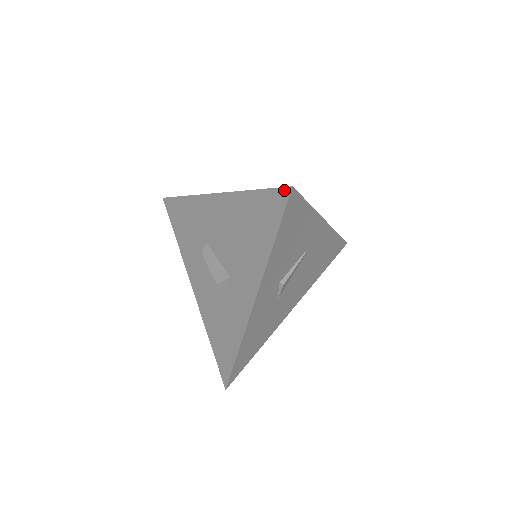
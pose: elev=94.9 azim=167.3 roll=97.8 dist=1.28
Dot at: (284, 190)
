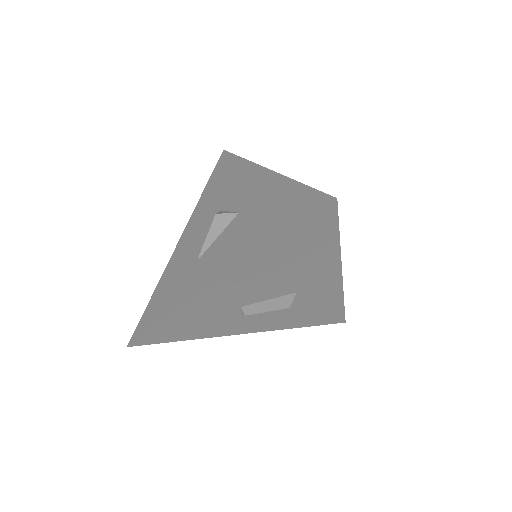
Dot at: (327, 209)
